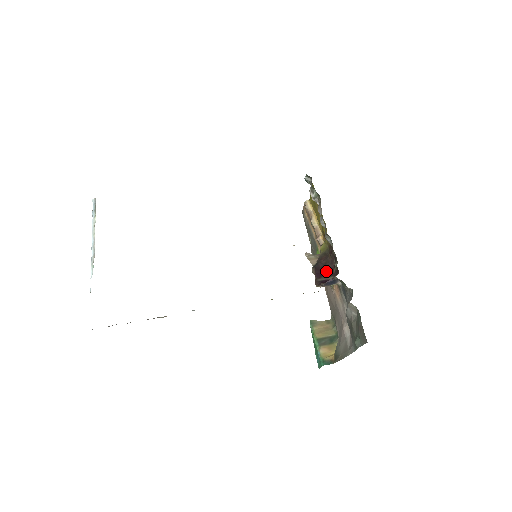
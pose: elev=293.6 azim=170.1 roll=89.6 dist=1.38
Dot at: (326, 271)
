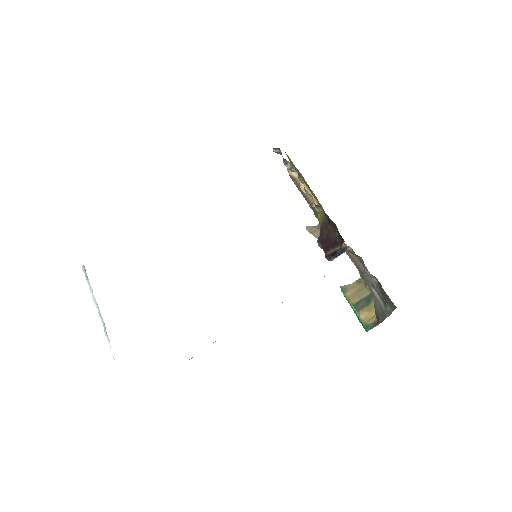
Dot at: (331, 241)
